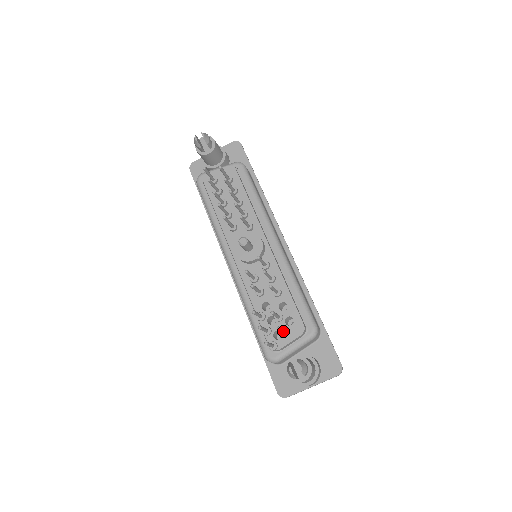
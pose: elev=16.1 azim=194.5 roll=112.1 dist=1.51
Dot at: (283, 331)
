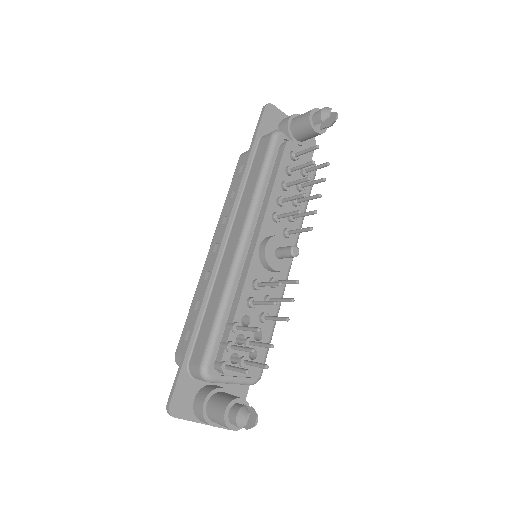
Dot at: (254, 365)
